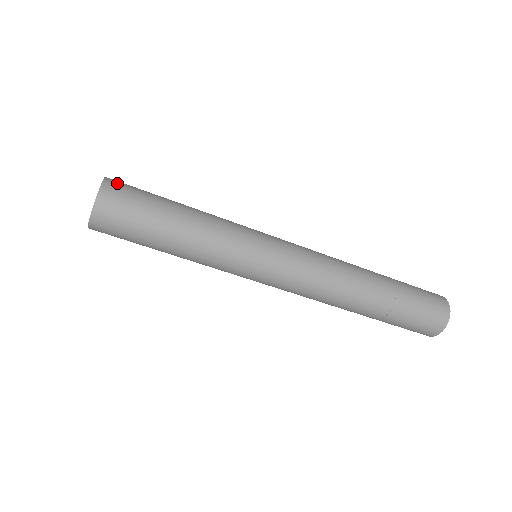
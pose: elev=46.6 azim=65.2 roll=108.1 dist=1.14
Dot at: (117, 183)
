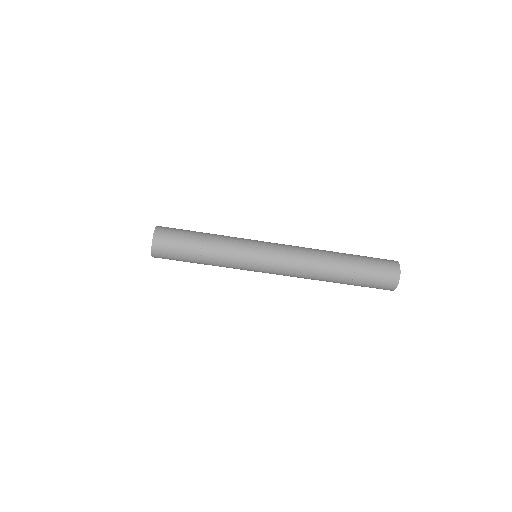
Dot at: (162, 232)
